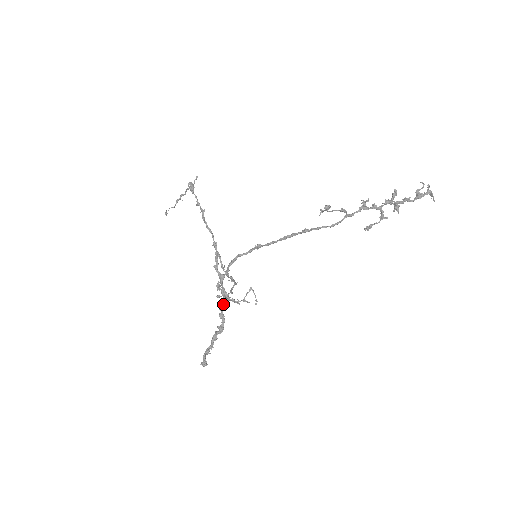
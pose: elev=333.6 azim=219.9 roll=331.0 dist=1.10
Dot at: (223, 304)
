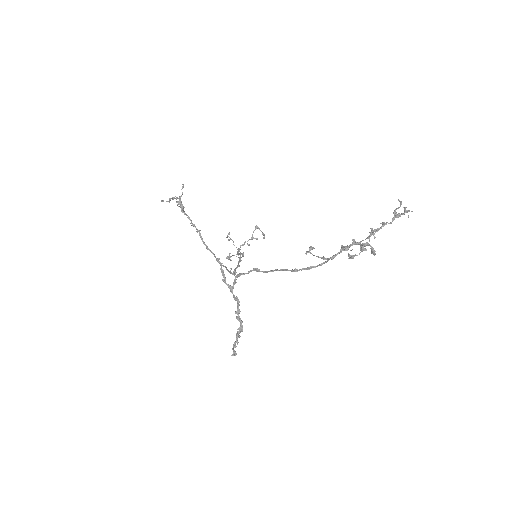
Dot at: (238, 309)
